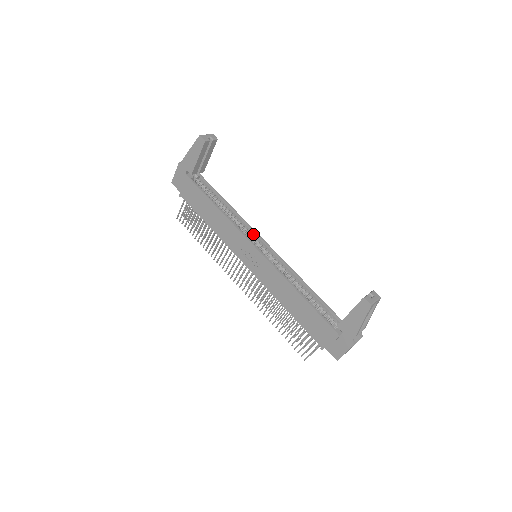
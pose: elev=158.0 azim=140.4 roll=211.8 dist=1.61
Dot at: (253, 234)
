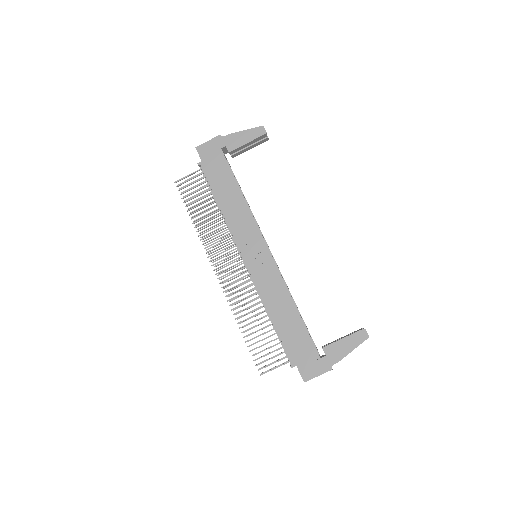
Dot at: occluded
